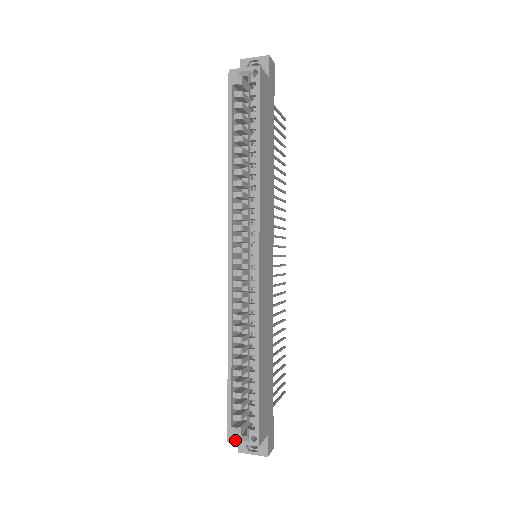
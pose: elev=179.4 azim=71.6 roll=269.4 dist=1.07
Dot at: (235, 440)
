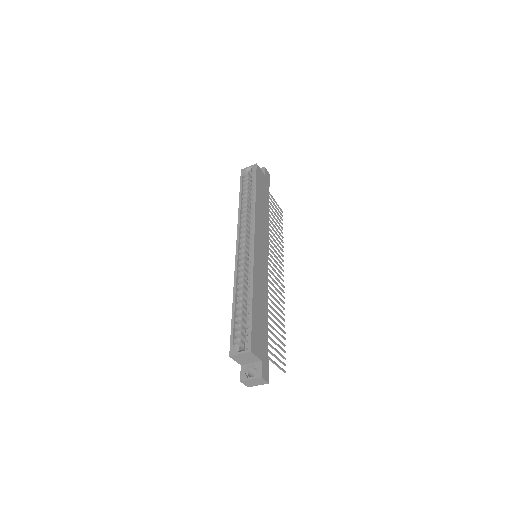
Dot at: (235, 353)
